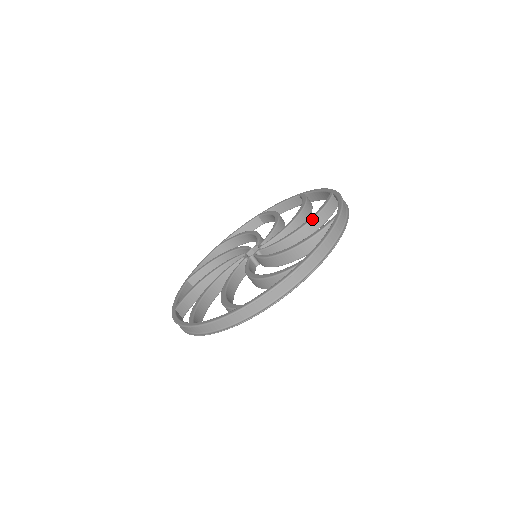
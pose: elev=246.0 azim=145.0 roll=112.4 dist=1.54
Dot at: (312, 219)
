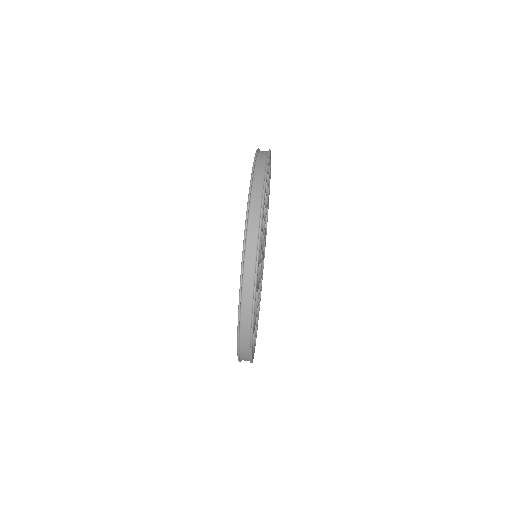
Dot at: occluded
